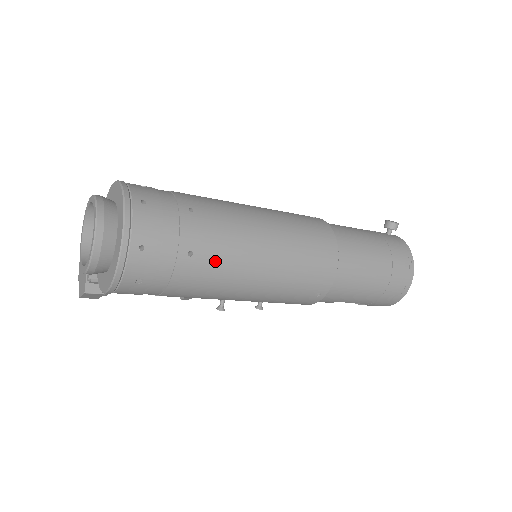
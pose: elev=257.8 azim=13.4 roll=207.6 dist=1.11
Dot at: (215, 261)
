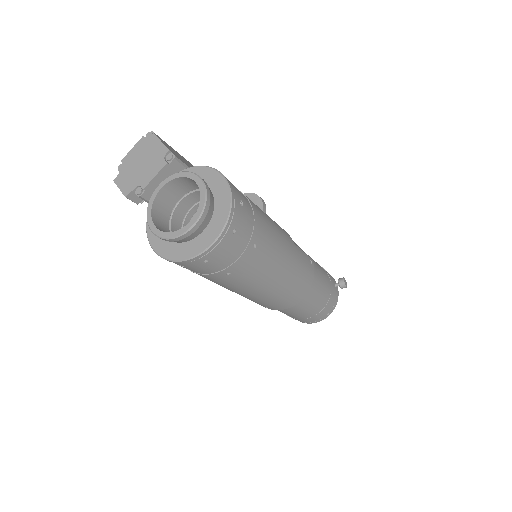
Dot at: (237, 281)
